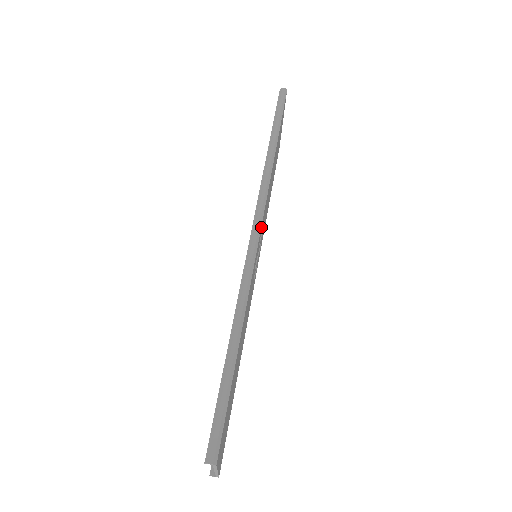
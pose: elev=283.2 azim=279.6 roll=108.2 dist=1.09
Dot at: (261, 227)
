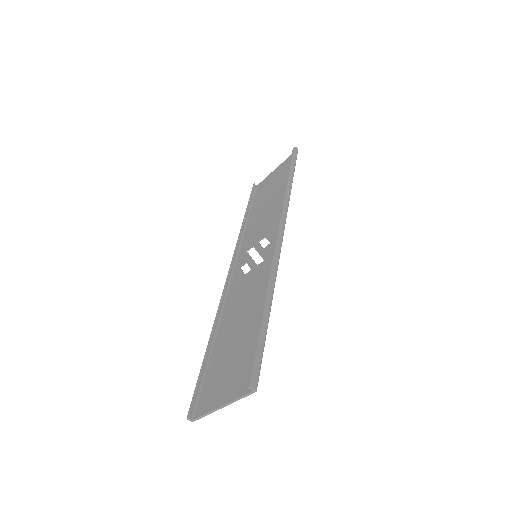
Dot at: occluded
